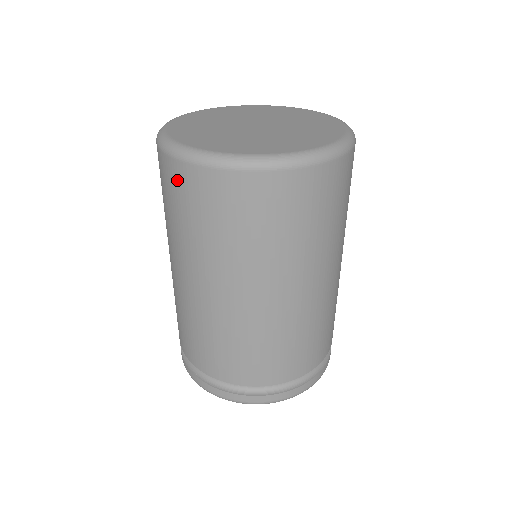
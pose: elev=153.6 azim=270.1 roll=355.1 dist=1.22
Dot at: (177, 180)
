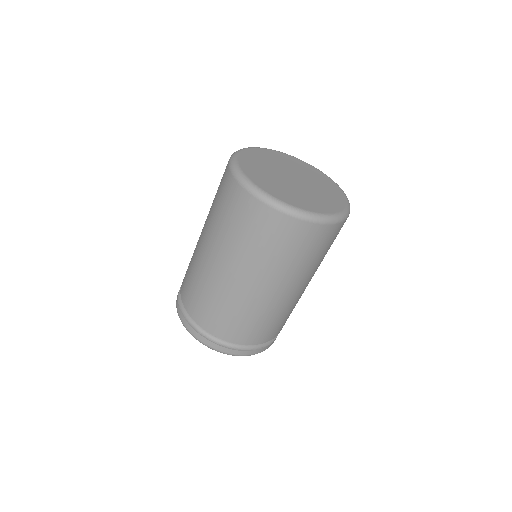
Dot at: (224, 177)
